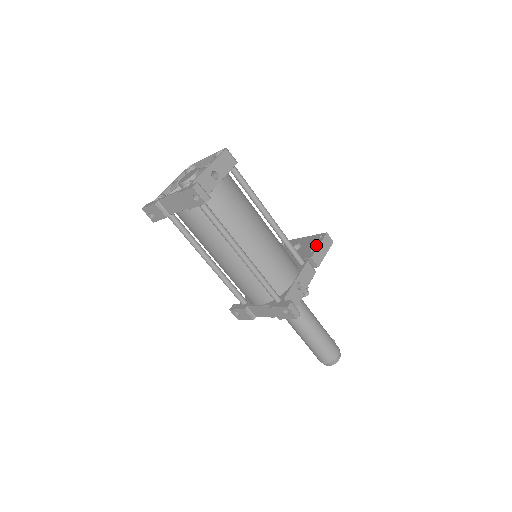
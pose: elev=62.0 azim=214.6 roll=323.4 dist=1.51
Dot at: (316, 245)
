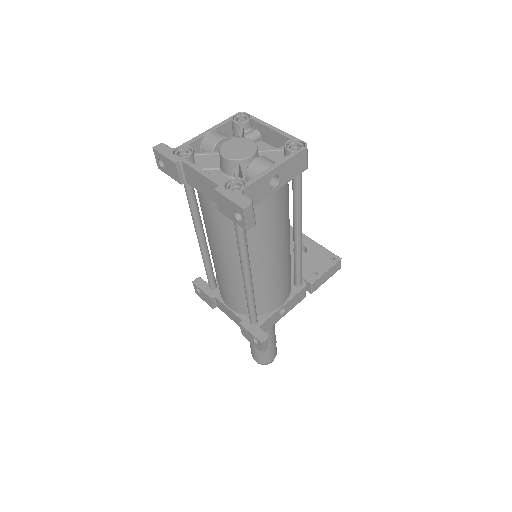
Dot at: (323, 269)
